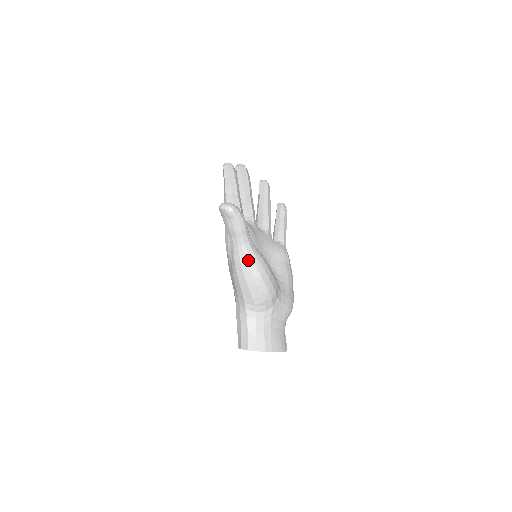
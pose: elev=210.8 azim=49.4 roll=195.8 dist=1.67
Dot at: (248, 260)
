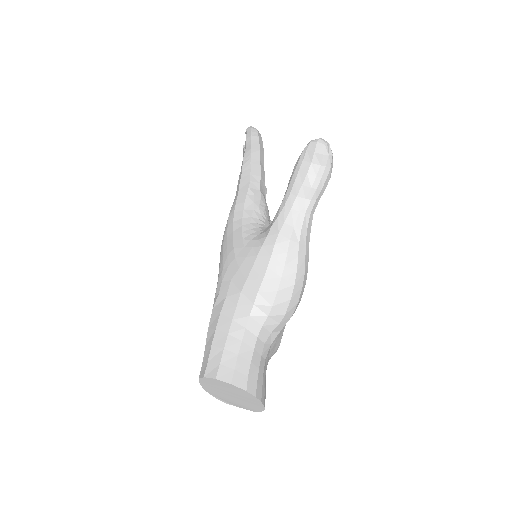
Dot at: (302, 239)
